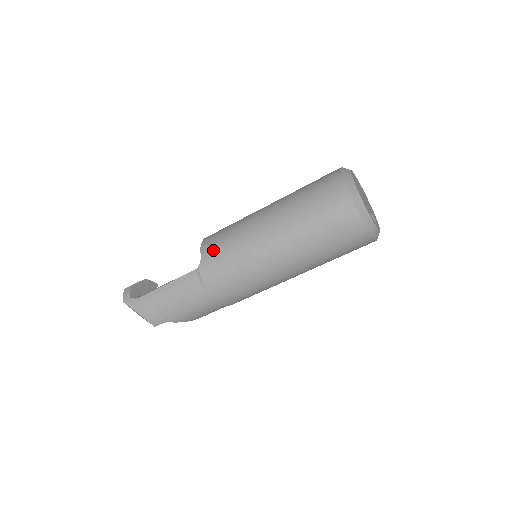
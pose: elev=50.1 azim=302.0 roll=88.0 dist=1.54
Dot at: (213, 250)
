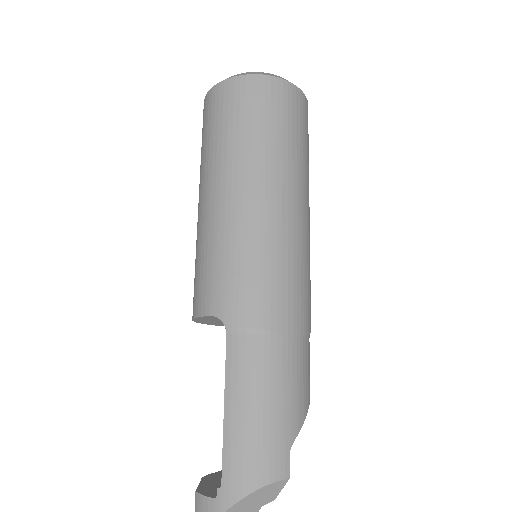
Dot at: (212, 290)
